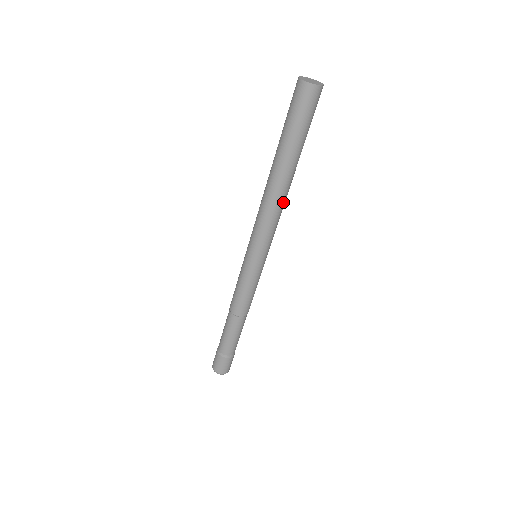
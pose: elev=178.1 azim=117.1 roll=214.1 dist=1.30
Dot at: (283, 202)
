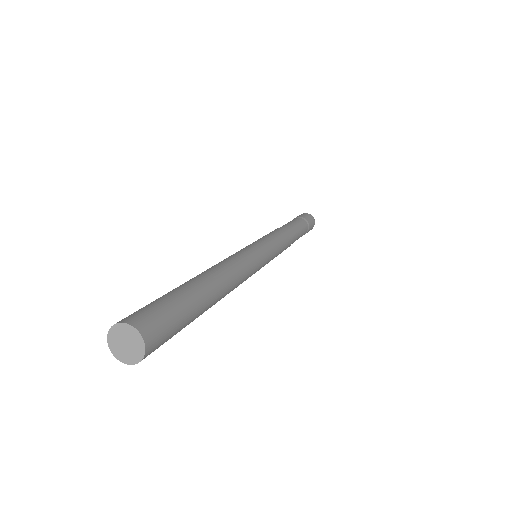
Dot at: occluded
